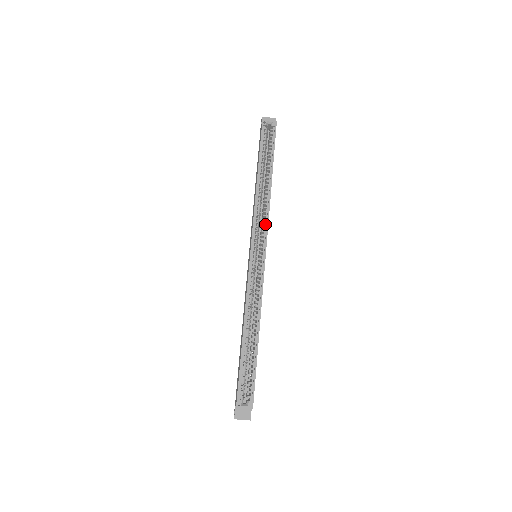
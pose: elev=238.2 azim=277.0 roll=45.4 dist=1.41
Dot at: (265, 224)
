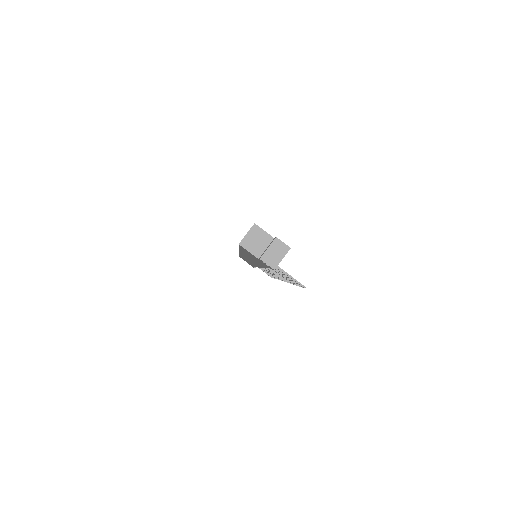
Dot at: occluded
